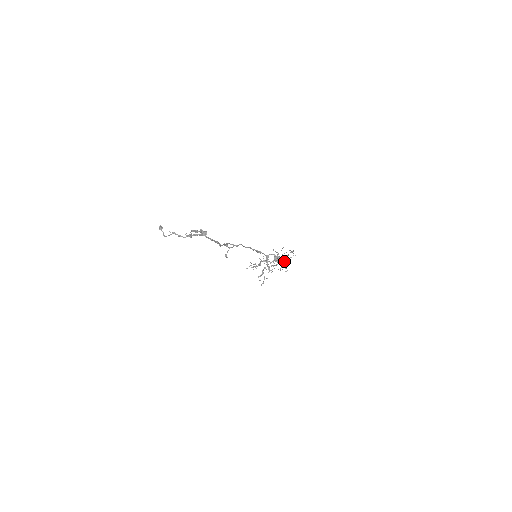
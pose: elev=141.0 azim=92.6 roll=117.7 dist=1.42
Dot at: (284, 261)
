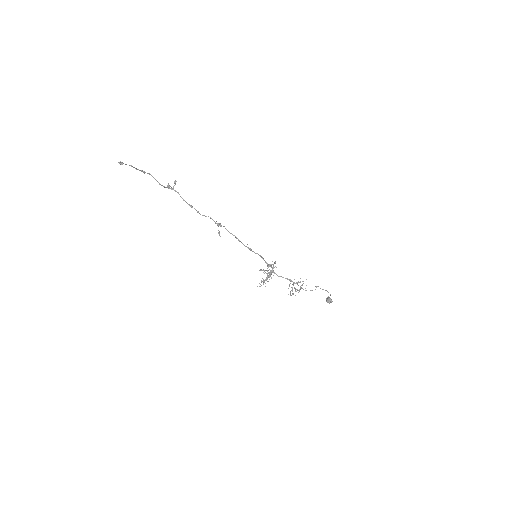
Dot at: (301, 288)
